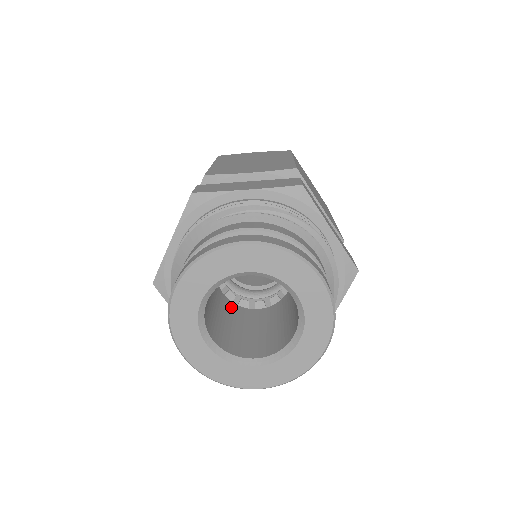
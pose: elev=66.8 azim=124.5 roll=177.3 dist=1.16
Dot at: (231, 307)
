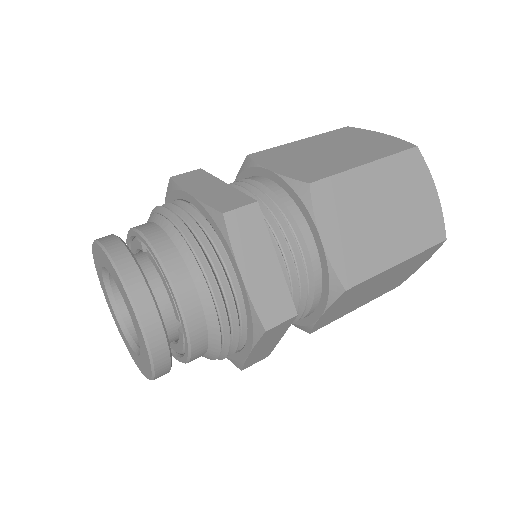
Dot at: occluded
